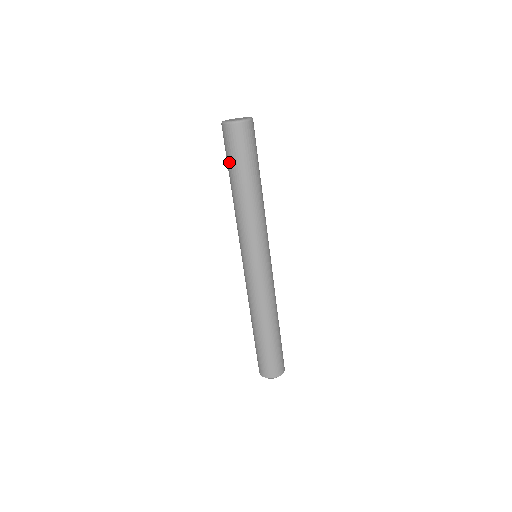
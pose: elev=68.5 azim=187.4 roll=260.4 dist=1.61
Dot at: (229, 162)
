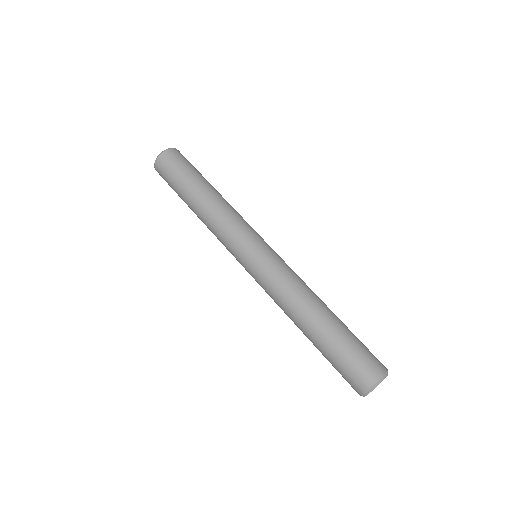
Dot at: (177, 184)
